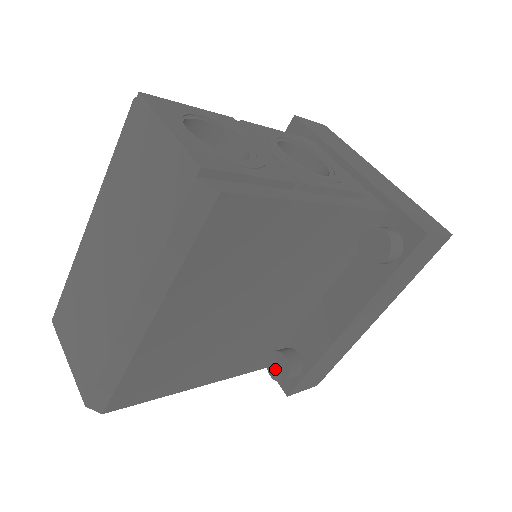
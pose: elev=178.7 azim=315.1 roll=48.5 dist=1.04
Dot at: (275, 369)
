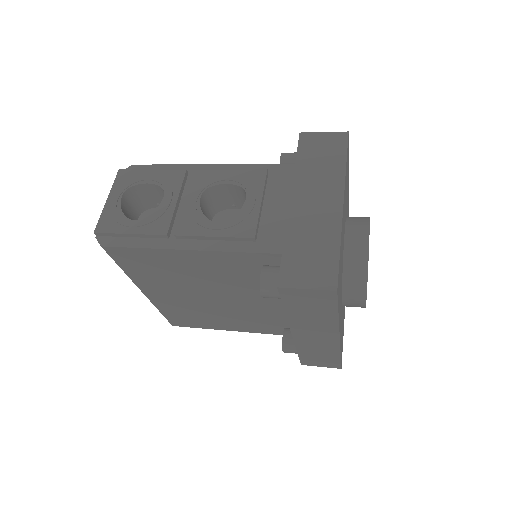
Dot at: occluded
